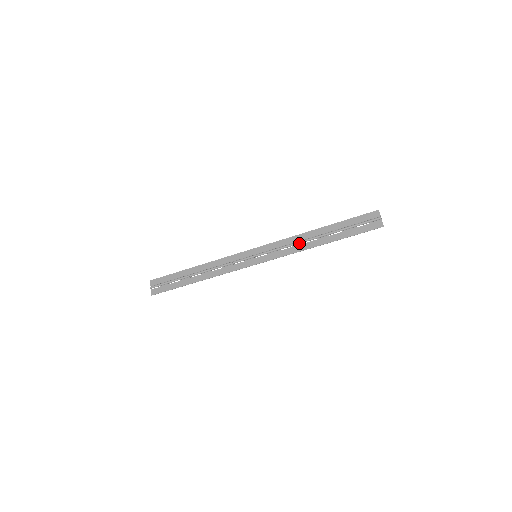
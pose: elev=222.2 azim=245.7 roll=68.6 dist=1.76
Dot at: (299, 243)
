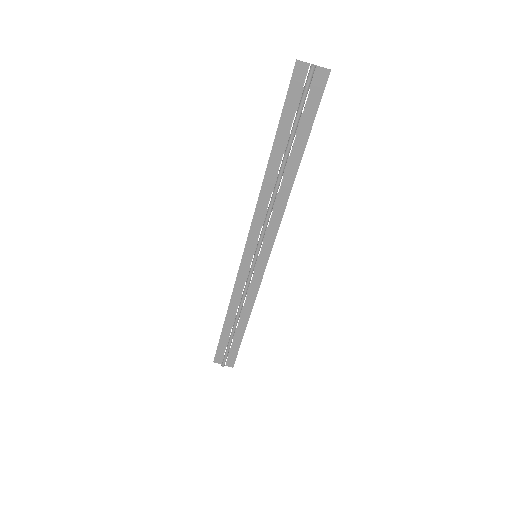
Dot at: (274, 201)
